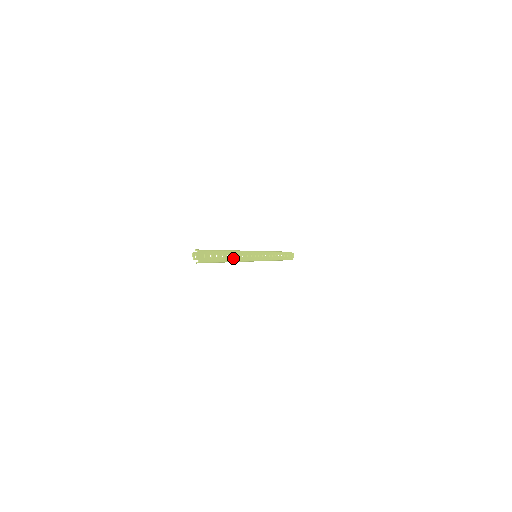
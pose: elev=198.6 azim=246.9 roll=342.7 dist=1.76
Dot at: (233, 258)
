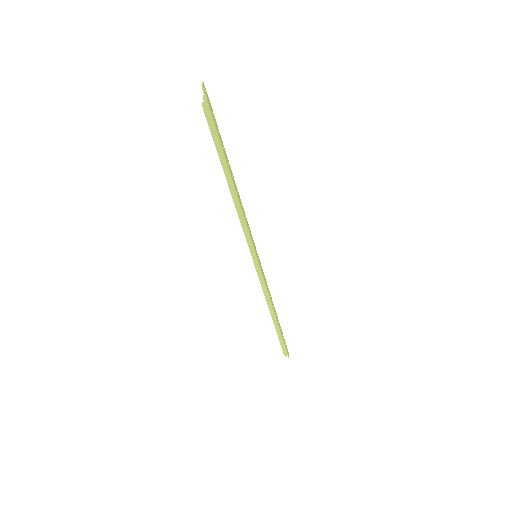
Dot at: (237, 193)
